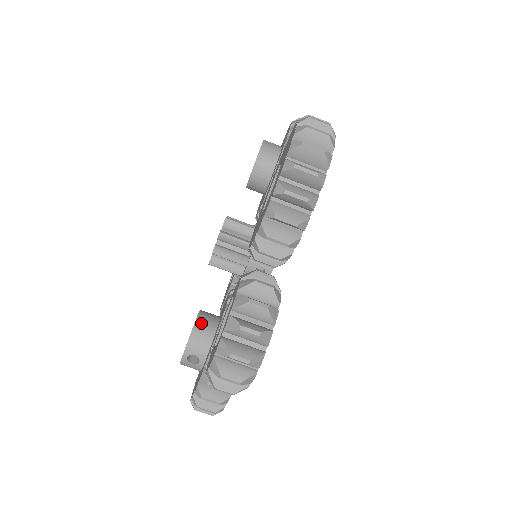
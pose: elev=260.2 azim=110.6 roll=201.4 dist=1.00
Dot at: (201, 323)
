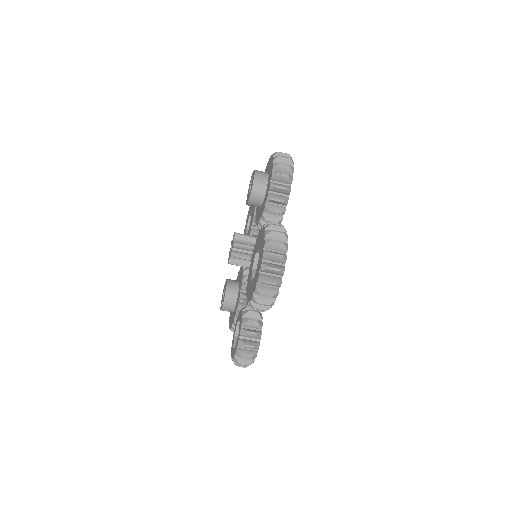
Dot at: (228, 296)
